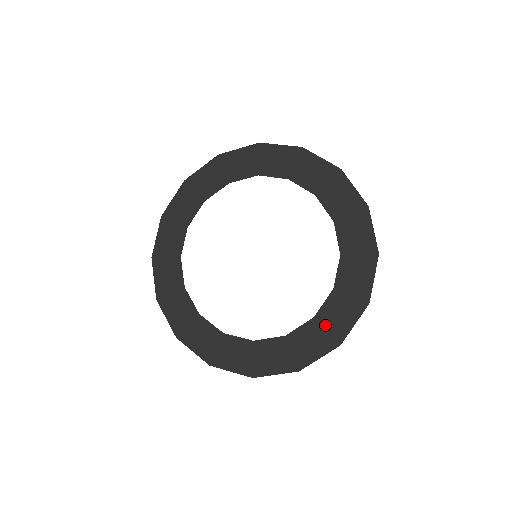
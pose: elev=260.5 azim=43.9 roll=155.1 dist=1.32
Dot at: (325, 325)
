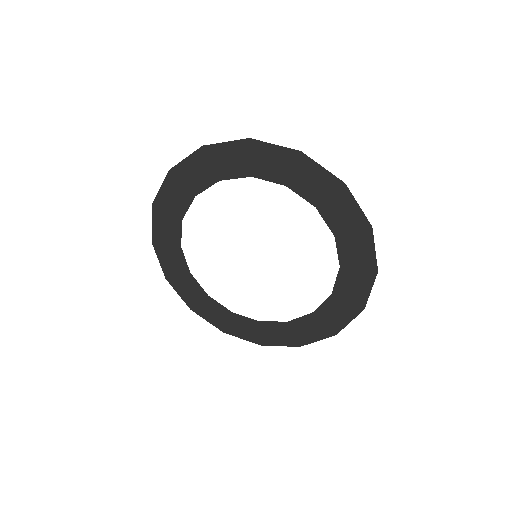
Dot at: (323, 319)
